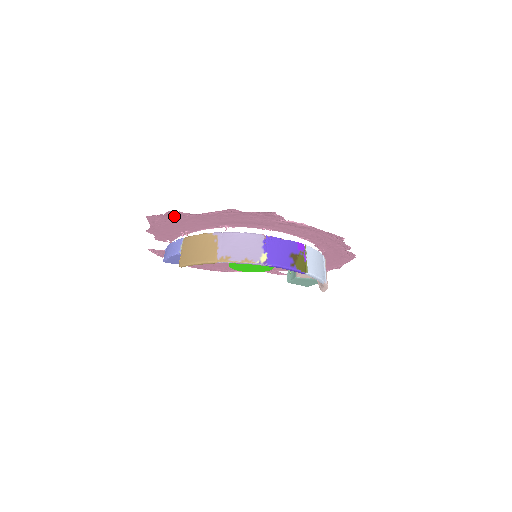
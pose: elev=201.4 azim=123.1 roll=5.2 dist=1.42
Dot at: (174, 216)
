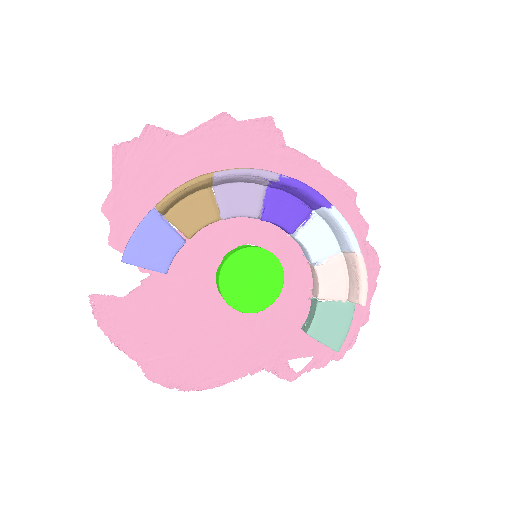
Dot at: (150, 146)
